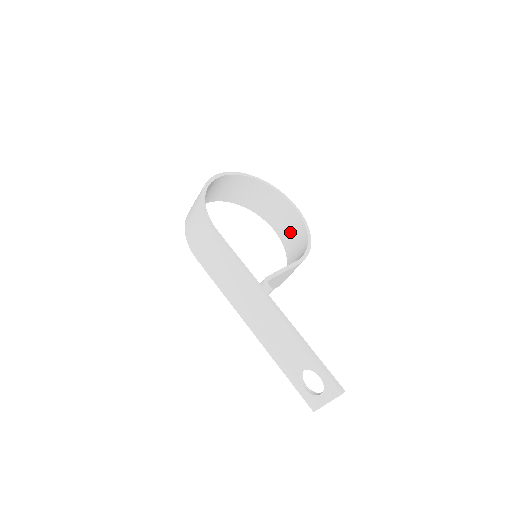
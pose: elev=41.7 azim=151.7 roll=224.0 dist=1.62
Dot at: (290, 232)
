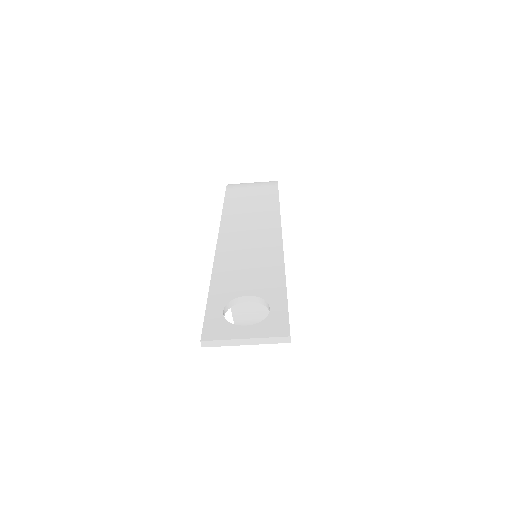
Dot at: occluded
